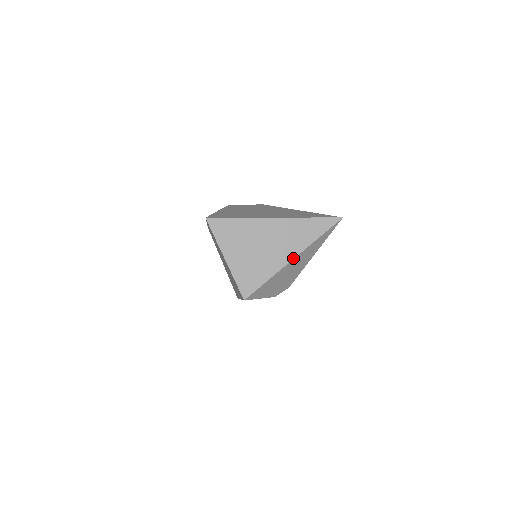
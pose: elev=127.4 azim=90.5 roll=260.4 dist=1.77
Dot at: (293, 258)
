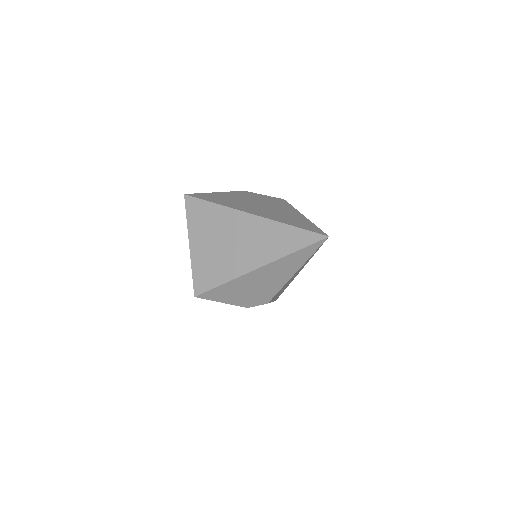
Dot at: (256, 268)
